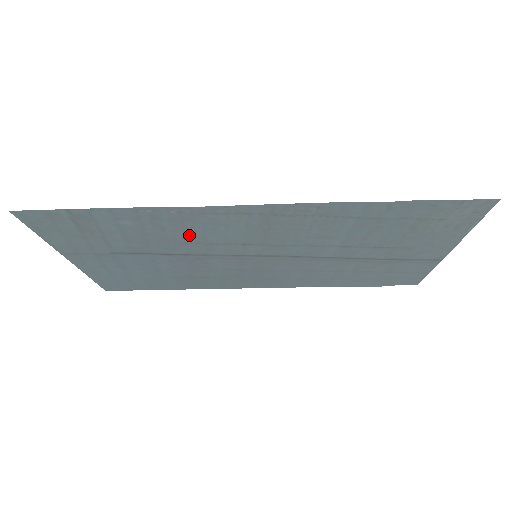
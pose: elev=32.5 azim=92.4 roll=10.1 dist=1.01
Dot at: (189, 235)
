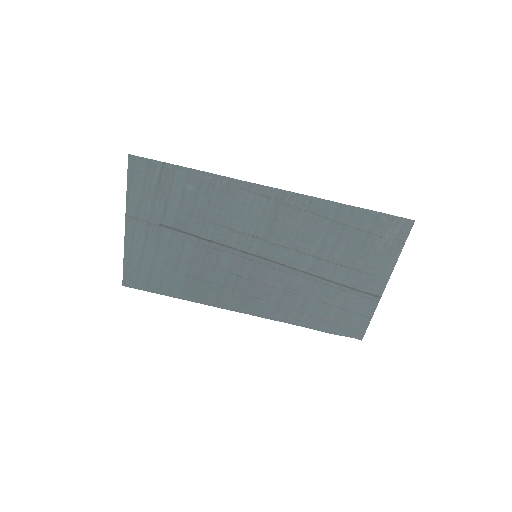
Dot at: (222, 214)
